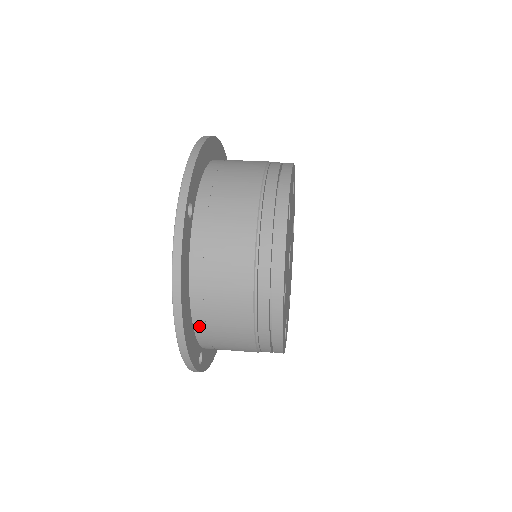
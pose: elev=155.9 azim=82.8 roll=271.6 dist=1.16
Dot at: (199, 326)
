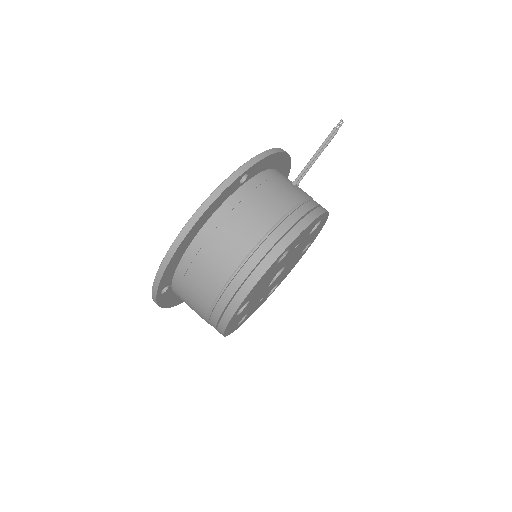
Dot at: occluded
